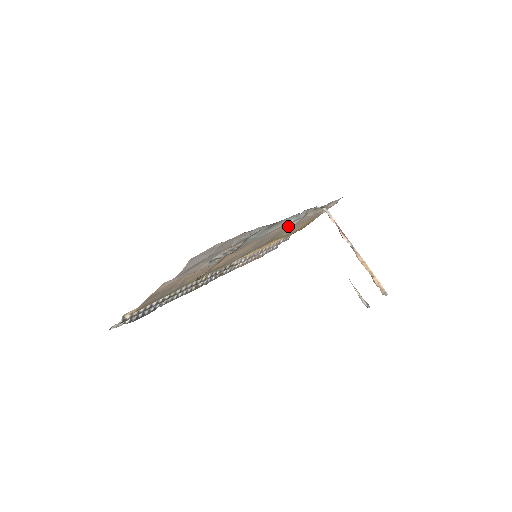
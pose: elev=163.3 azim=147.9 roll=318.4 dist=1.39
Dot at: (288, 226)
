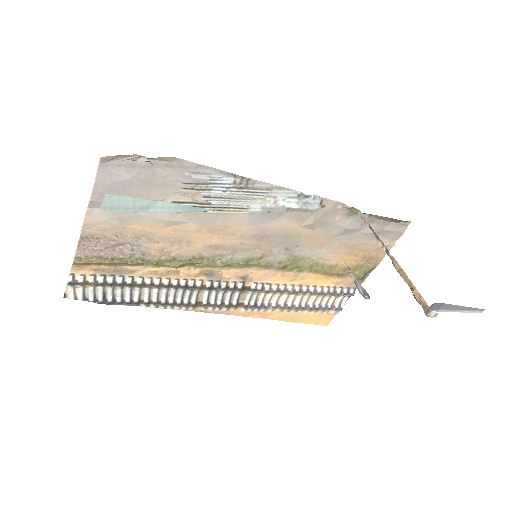
Dot at: (306, 229)
